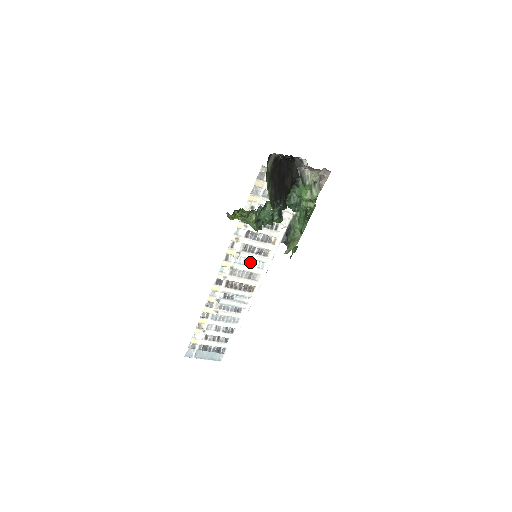
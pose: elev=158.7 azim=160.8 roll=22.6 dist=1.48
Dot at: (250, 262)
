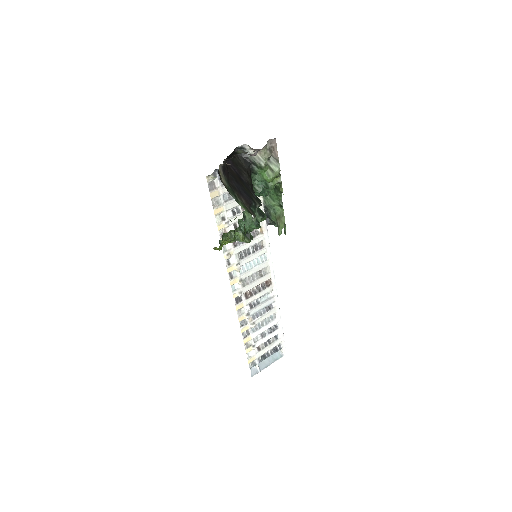
Dot at: (253, 263)
